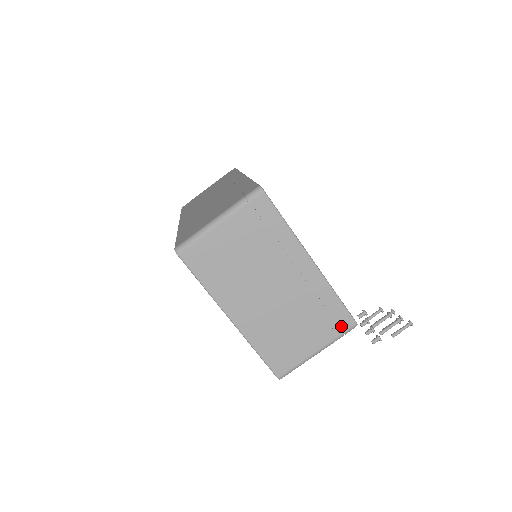
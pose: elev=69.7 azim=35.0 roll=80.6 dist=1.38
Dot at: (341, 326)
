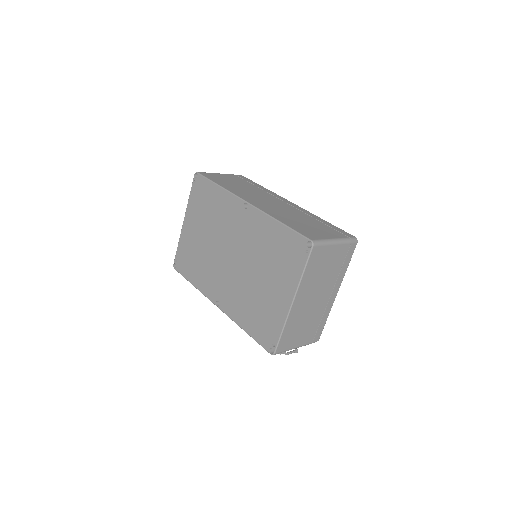
Dot at: (315, 338)
